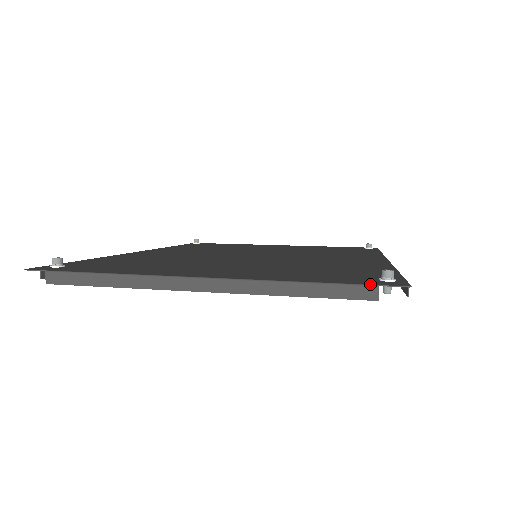
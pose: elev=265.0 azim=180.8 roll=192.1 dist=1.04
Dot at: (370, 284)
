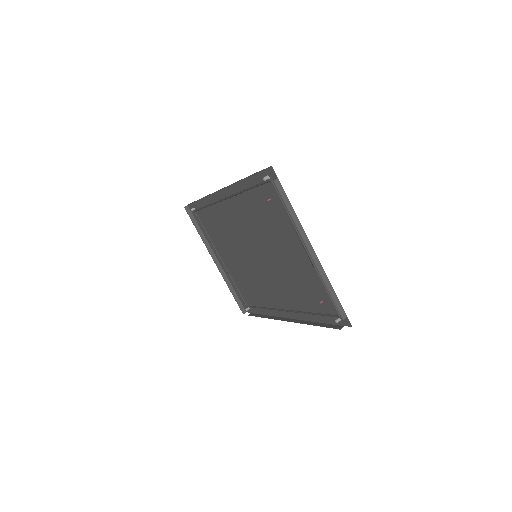
Dot at: occluded
